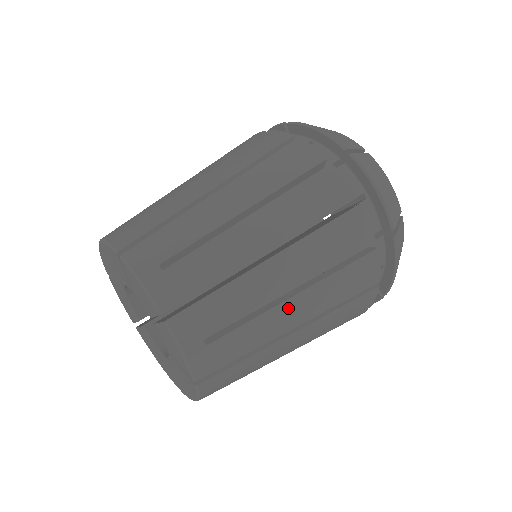
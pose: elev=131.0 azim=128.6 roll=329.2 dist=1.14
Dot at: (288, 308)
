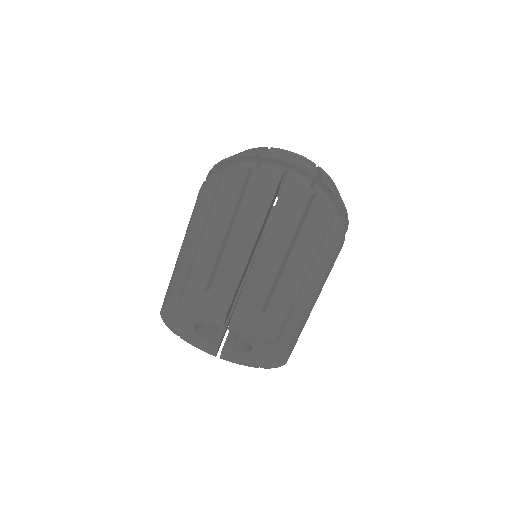
Dot at: (317, 295)
